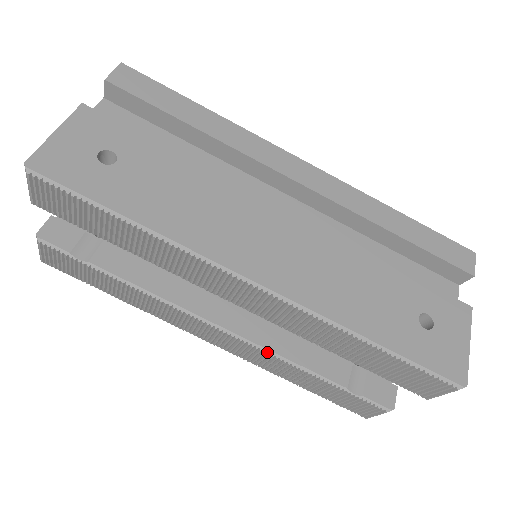
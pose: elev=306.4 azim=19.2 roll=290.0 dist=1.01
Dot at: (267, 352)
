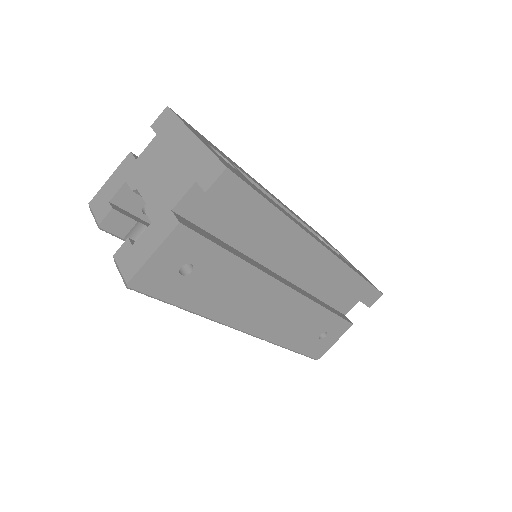
Dot at: occluded
